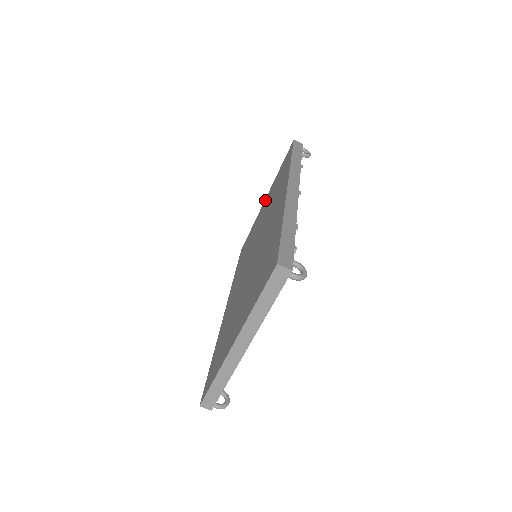
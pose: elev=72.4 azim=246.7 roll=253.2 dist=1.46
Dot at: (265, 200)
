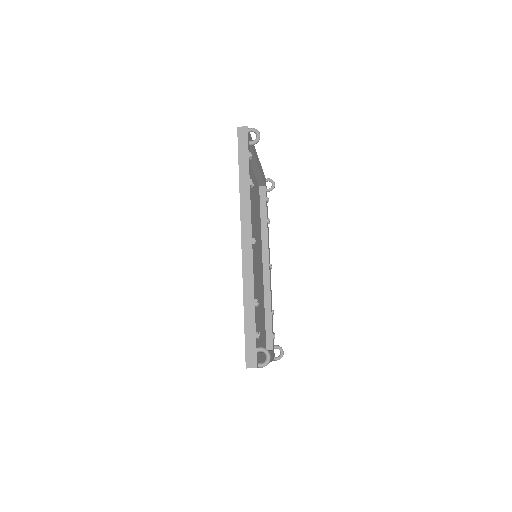
Dot at: occluded
